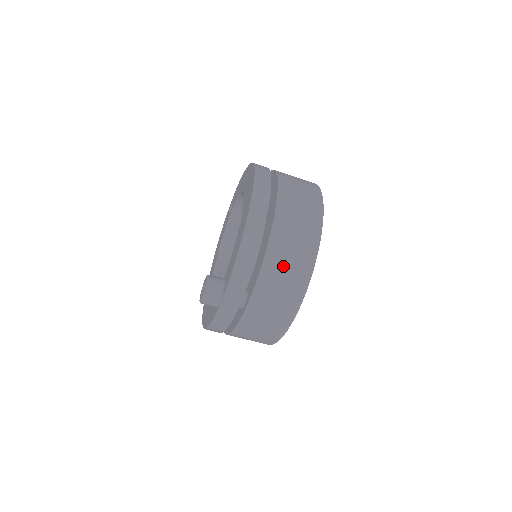
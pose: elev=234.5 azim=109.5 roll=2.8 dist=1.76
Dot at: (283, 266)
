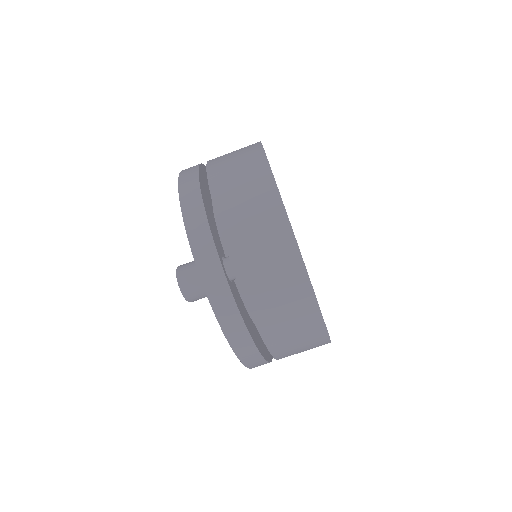
Dot at: (236, 190)
